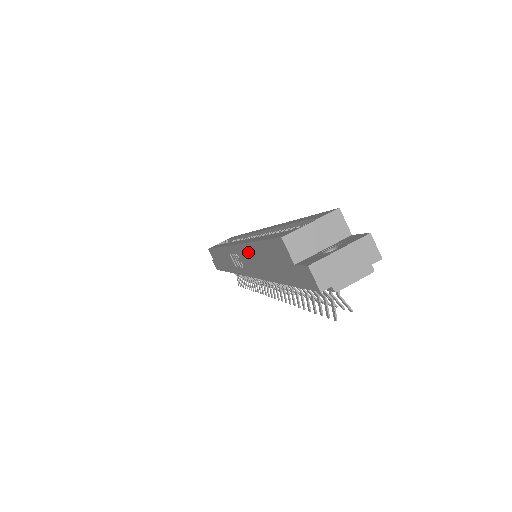
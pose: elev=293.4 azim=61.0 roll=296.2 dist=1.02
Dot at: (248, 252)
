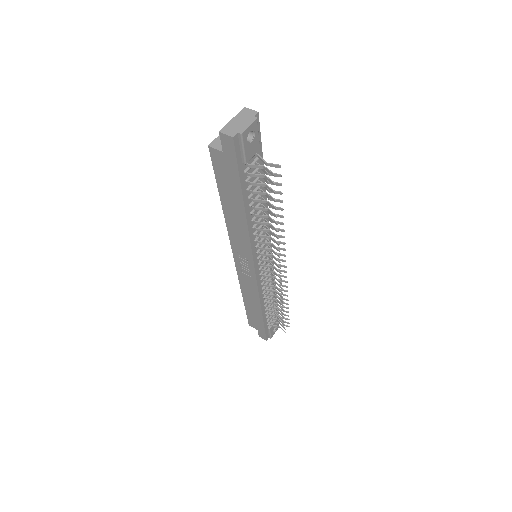
Dot at: (231, 225)
